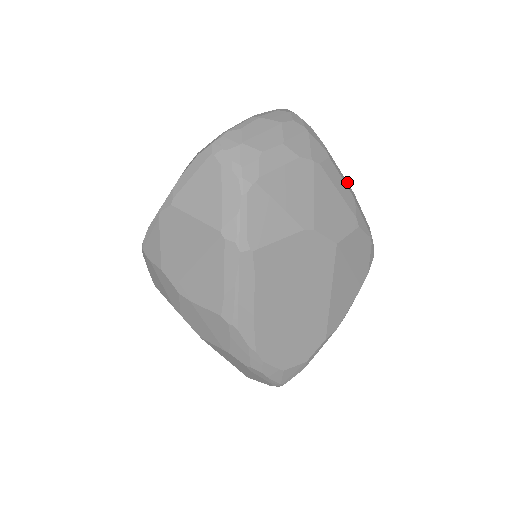
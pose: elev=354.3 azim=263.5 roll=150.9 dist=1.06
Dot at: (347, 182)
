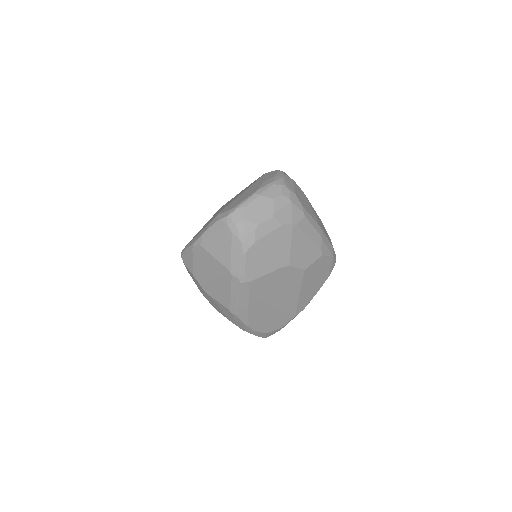
Dot at: (318, 225)
